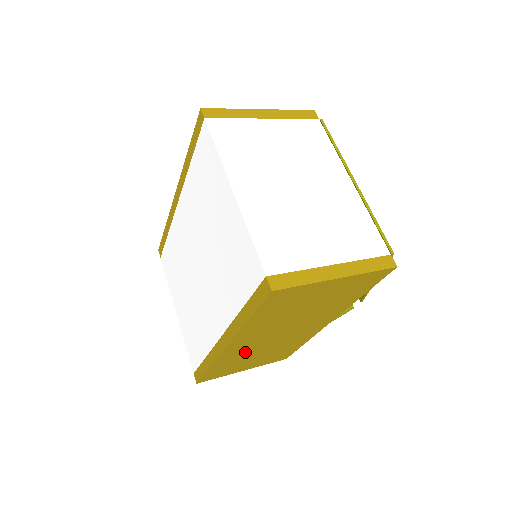
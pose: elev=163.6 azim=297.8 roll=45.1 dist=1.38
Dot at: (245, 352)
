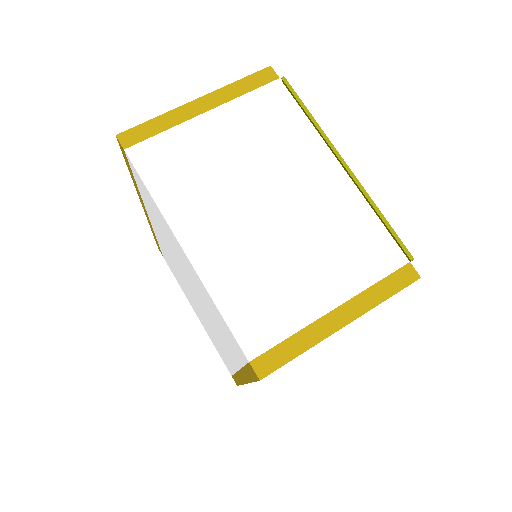
Dot at: occluded
